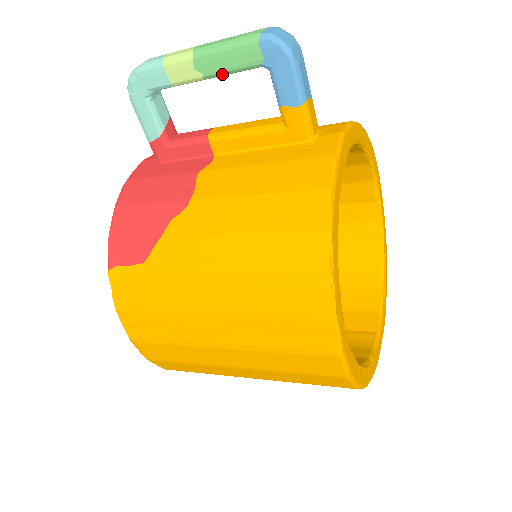
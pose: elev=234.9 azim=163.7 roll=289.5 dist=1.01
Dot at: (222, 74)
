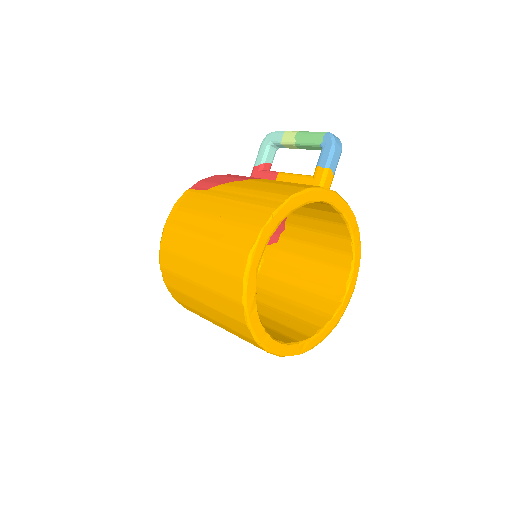
Dot at: (303, 144)
